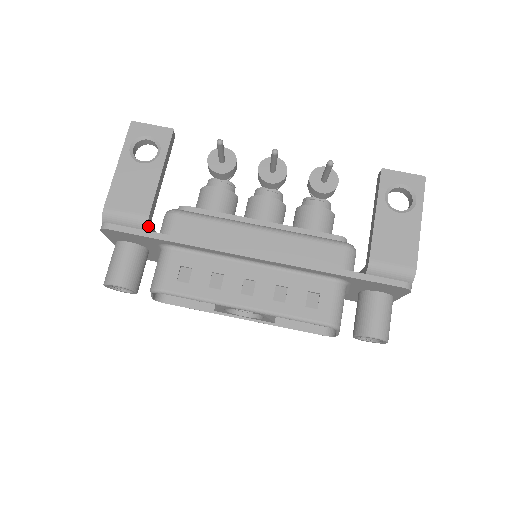
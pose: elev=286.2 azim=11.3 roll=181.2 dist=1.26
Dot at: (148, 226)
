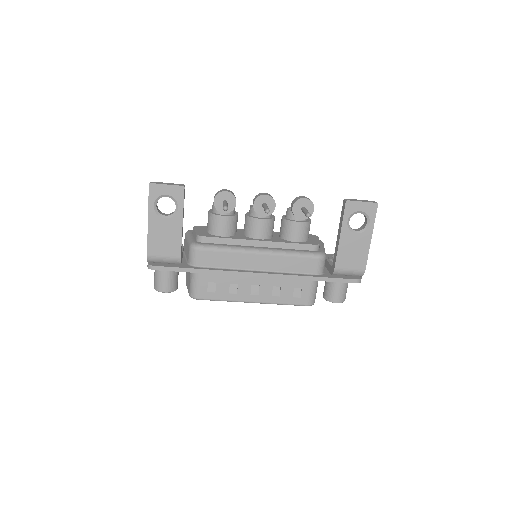
Dot at: occluded
